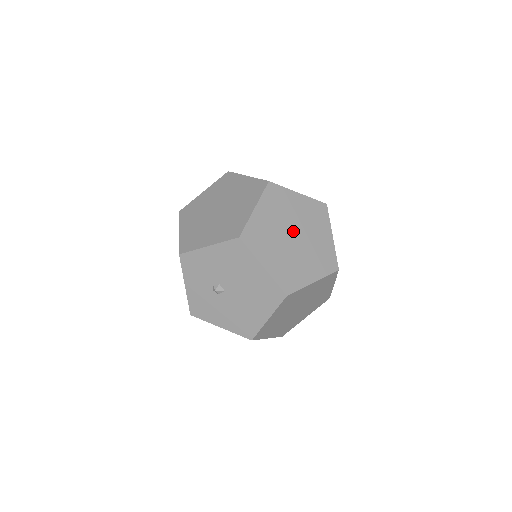
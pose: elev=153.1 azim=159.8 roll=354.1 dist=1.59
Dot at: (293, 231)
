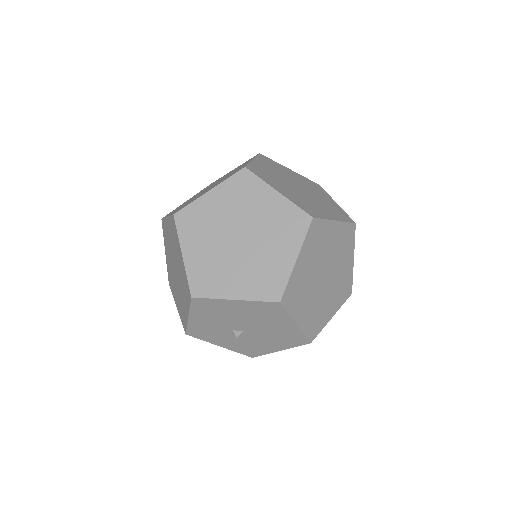
Dot at: (234, 234)
